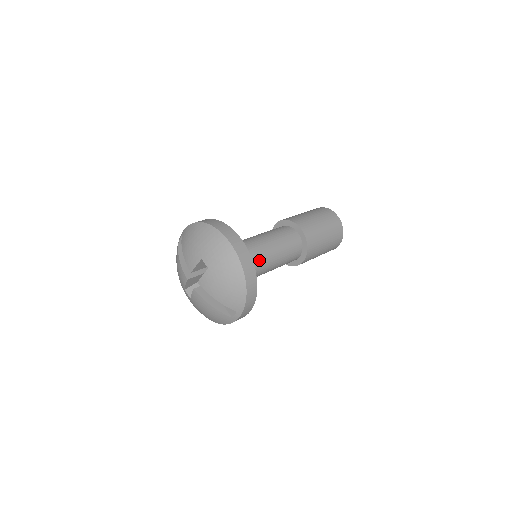
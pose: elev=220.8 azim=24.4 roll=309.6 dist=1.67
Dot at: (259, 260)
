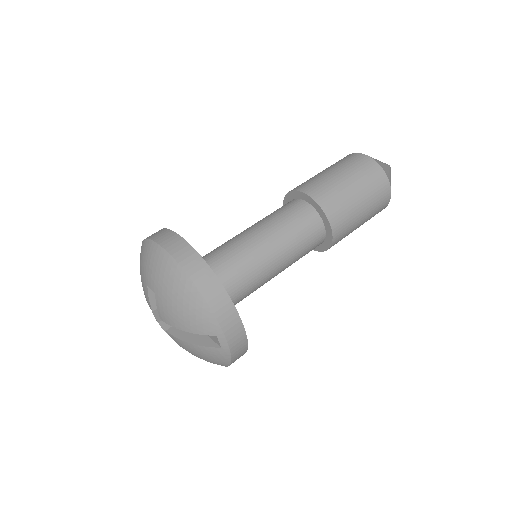
Dot at: (245, 256)
